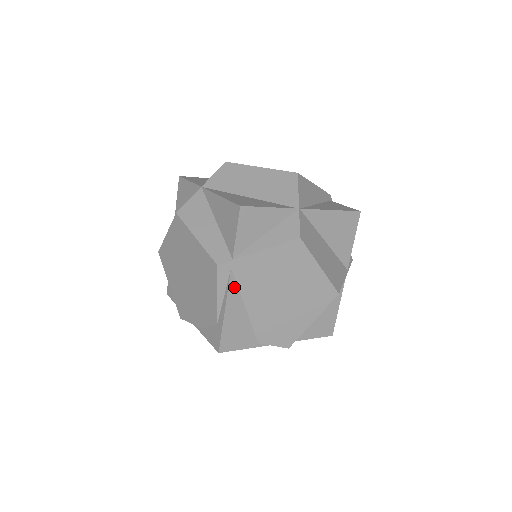
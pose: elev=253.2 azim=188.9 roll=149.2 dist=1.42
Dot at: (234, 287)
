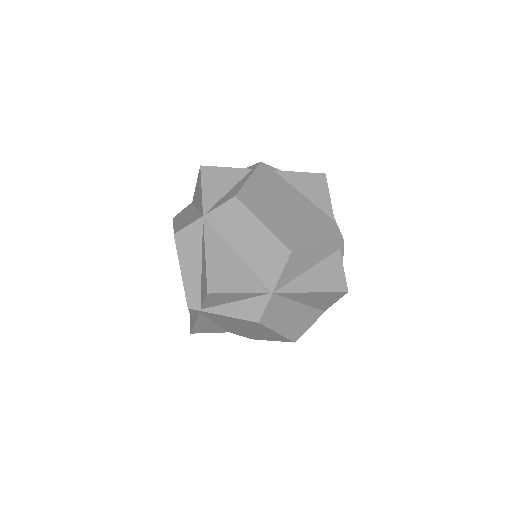
Dot at: (203, 317)
